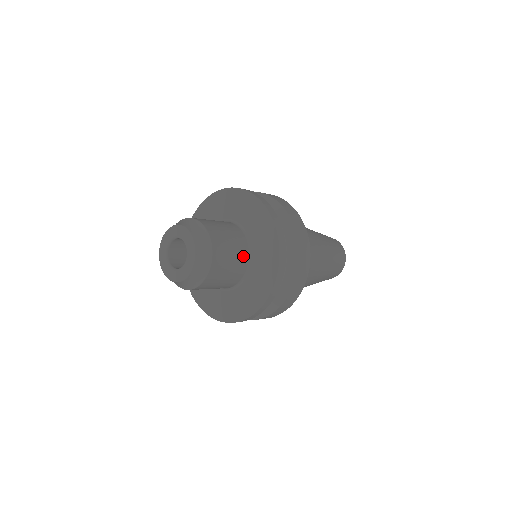
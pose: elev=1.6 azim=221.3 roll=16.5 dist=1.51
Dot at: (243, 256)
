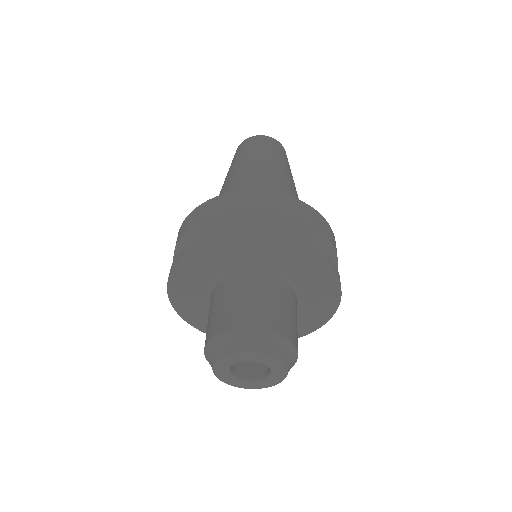
Dot at: occluded
